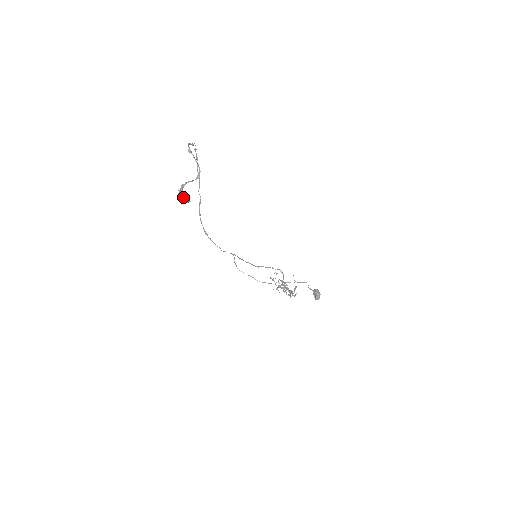
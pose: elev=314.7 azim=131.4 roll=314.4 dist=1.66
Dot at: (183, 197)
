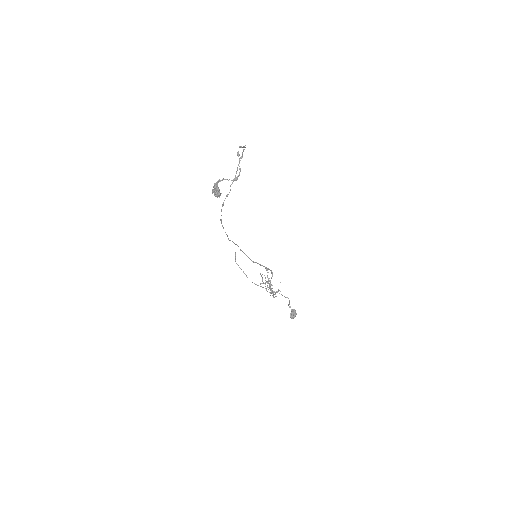
Dot at: (215, 192)
